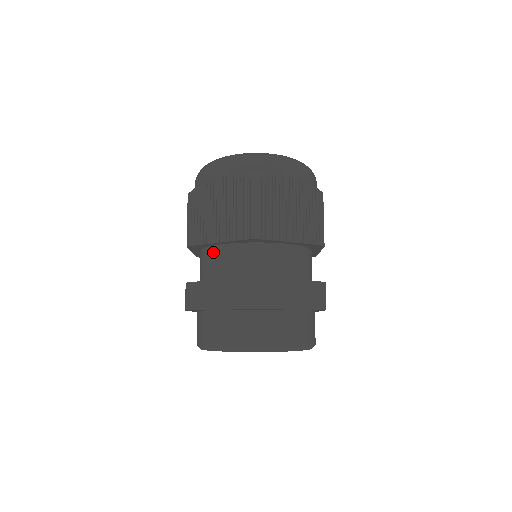
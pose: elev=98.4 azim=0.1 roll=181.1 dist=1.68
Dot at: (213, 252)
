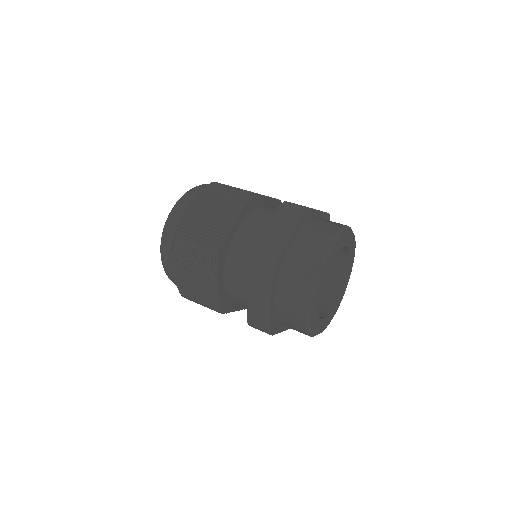
Dot at: (237, 241)
